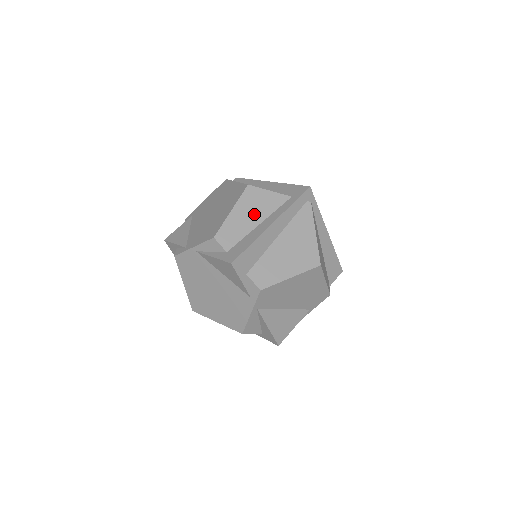
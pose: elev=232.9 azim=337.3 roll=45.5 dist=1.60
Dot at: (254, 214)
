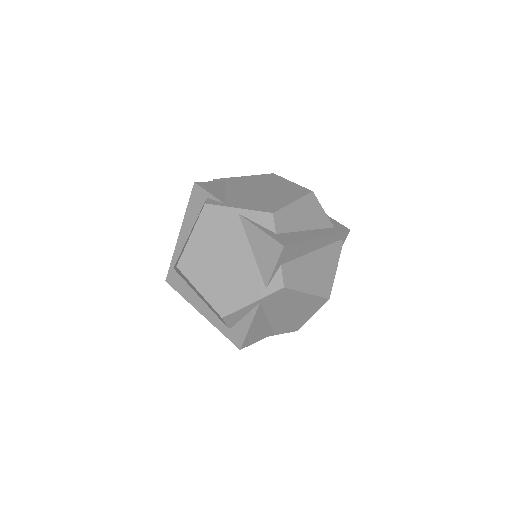
Dot at: (307, 219)
